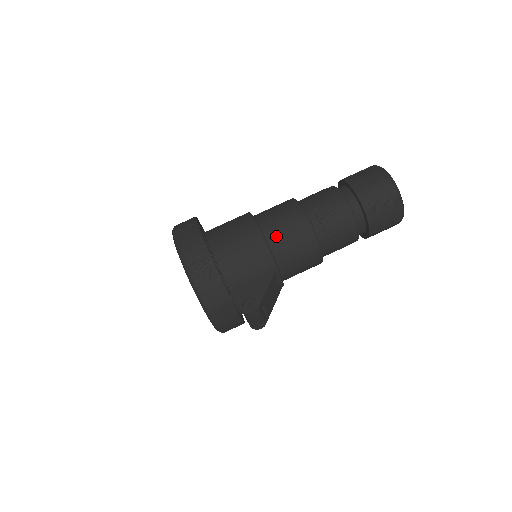
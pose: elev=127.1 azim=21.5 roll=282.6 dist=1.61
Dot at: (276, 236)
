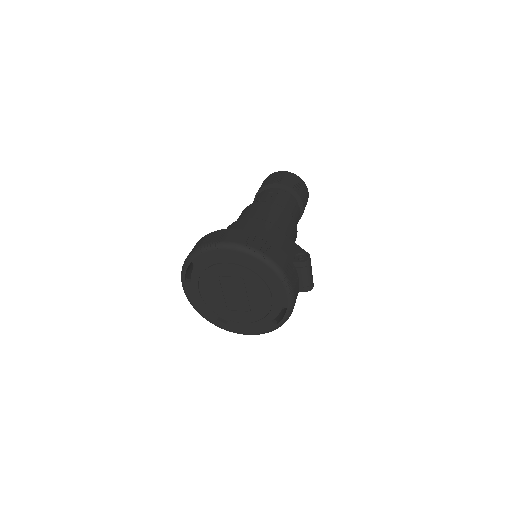
Dot at: (267, 218)
